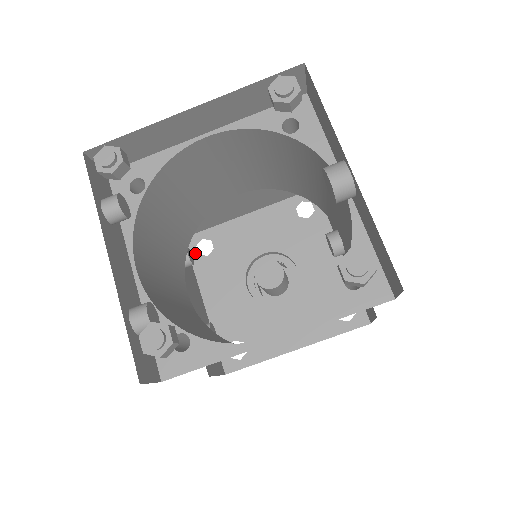
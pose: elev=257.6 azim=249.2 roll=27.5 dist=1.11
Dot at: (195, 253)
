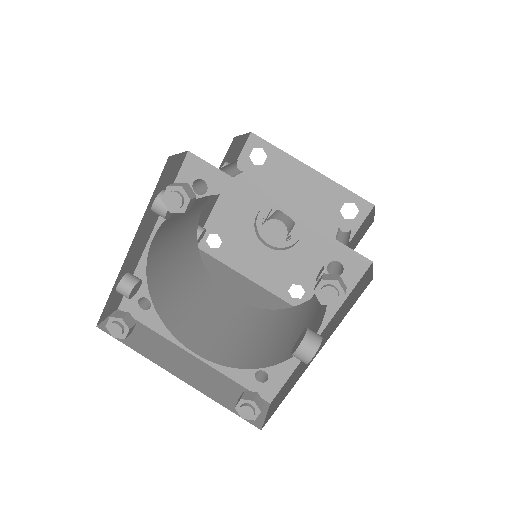
Dot at: (248, 153)
